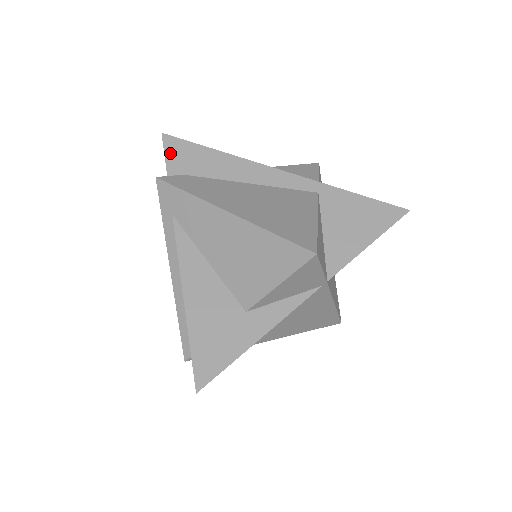
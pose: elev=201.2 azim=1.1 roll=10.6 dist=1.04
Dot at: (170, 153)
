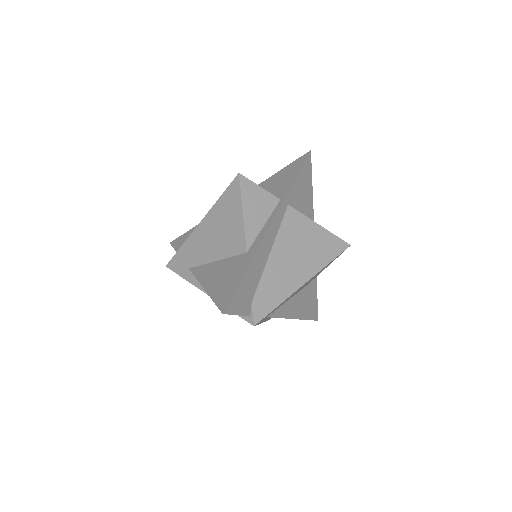
Dot at: (237, 310)
